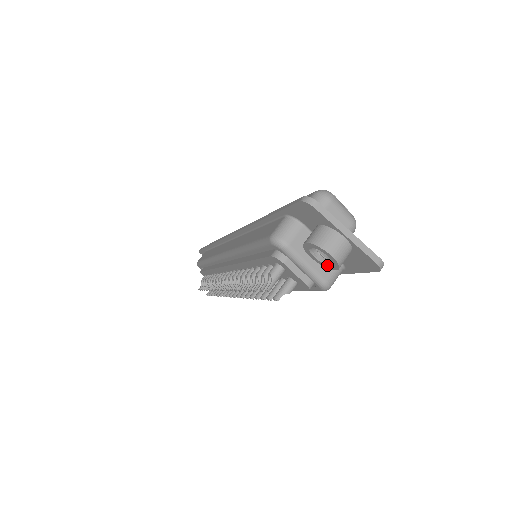
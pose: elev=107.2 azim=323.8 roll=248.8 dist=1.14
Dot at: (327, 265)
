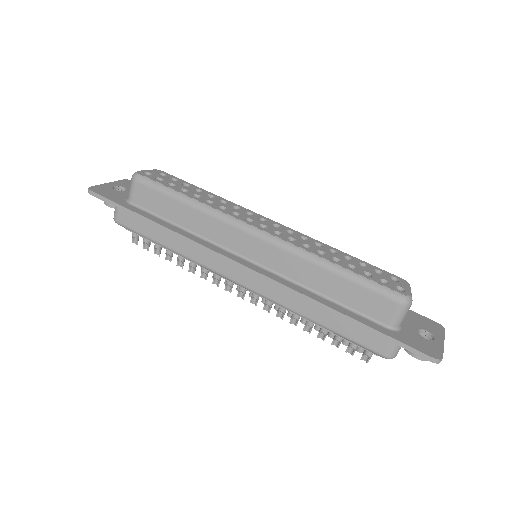
Dot at: occluded
